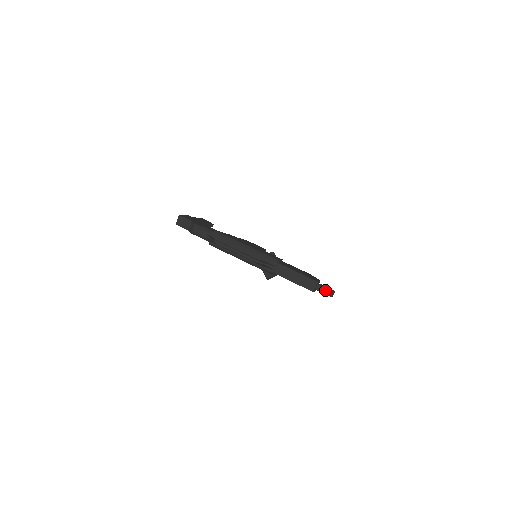
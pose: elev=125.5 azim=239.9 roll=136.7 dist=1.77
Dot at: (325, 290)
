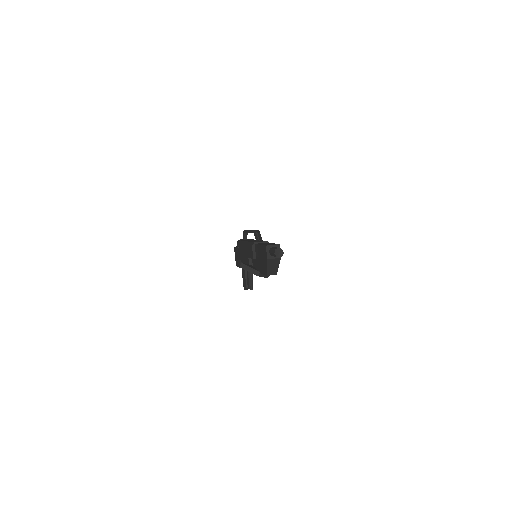
Dot at: occluded
